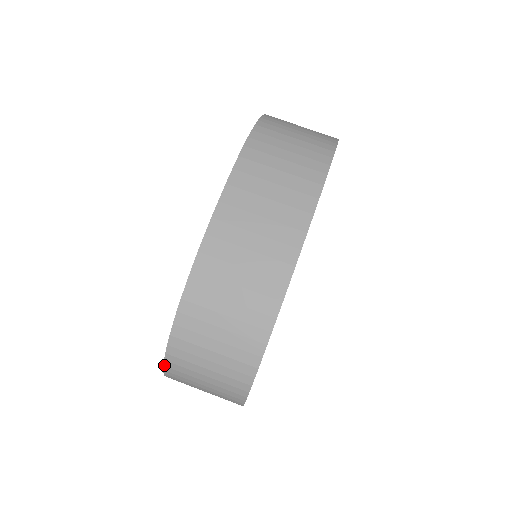
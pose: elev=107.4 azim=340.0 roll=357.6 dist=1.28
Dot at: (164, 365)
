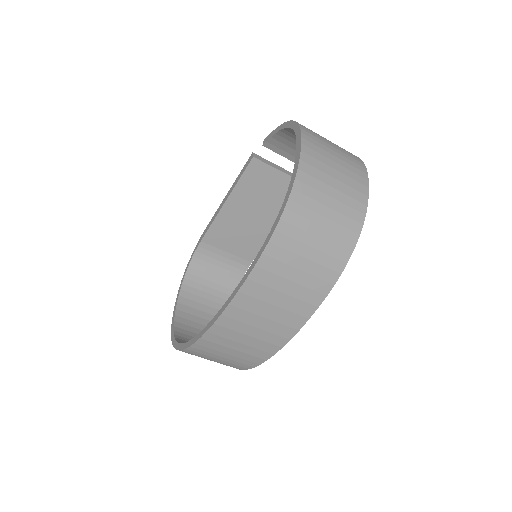
Dot at: (172, 344)
